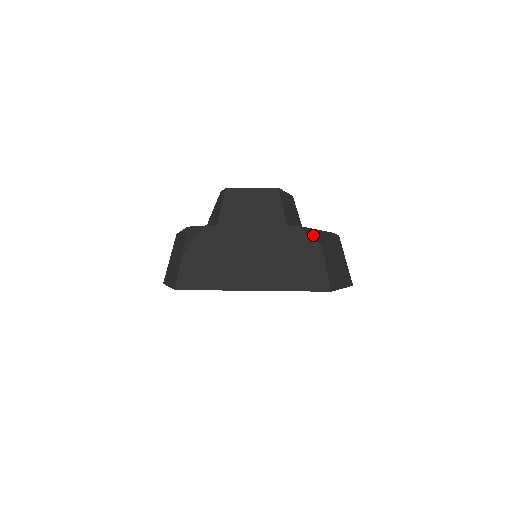
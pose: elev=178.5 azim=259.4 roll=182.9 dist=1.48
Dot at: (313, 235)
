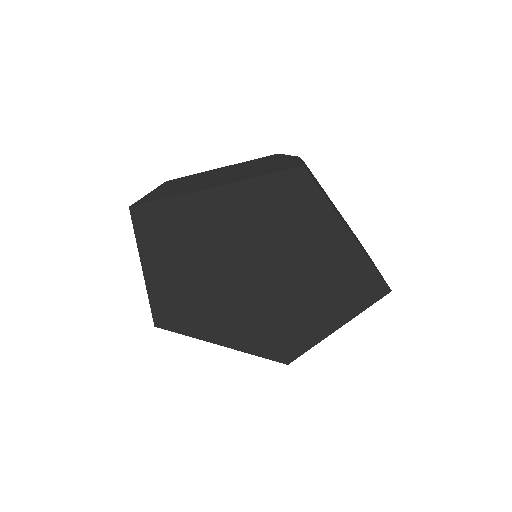
Dot at: occluded
